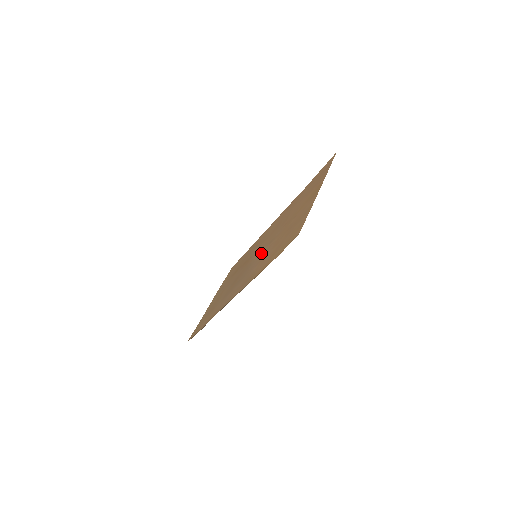
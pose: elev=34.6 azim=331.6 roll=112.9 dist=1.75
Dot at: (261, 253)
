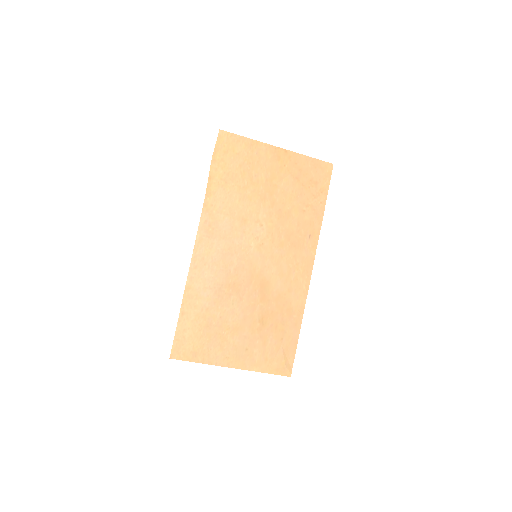
Dot at: (249, 234)
